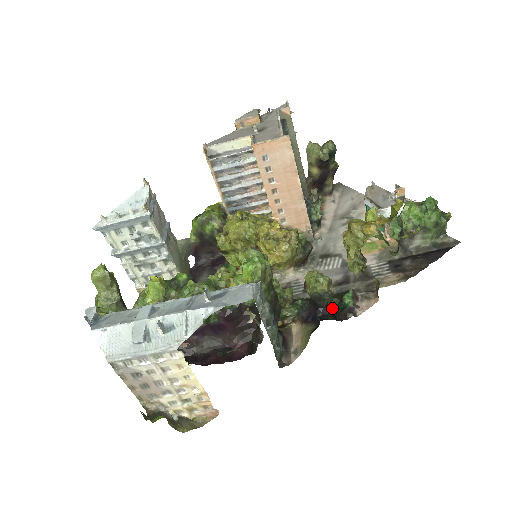
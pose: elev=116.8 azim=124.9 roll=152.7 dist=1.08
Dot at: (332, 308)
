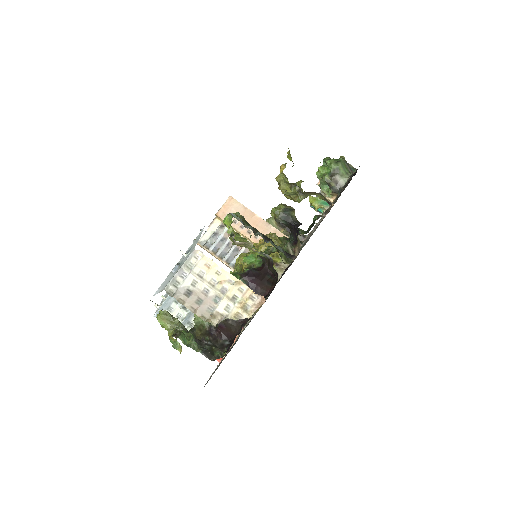
Dot at: occluded
